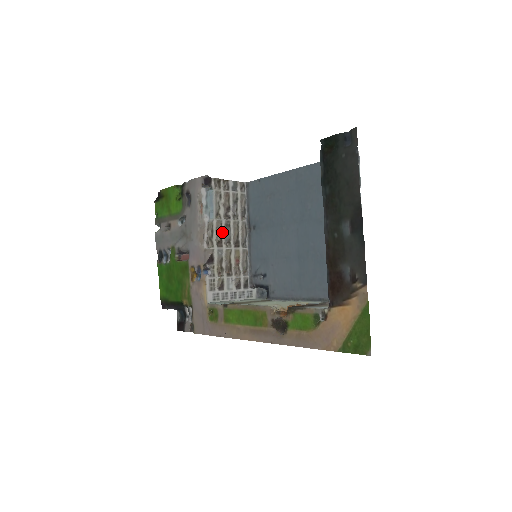
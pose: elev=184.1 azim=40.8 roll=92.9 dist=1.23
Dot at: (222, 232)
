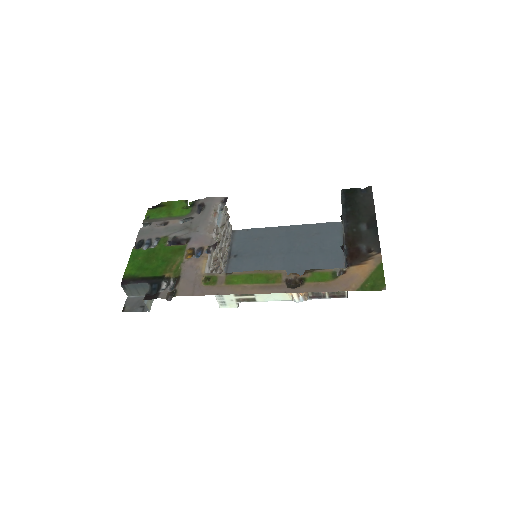
Dot at: occluded
